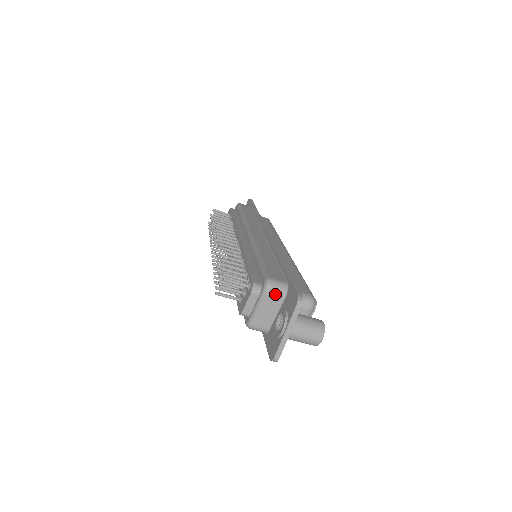
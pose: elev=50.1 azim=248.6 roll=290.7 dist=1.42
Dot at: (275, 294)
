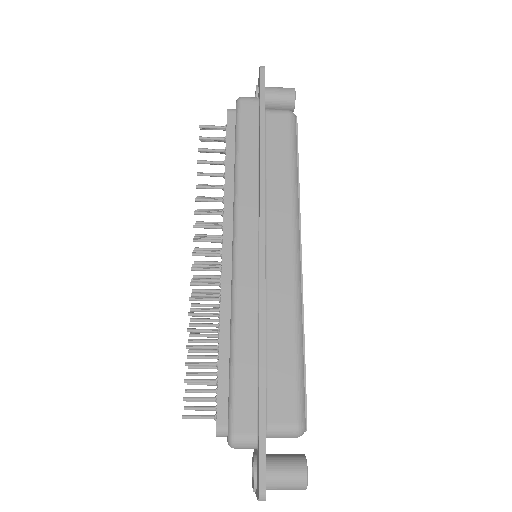
Dot at: (243, 448)
